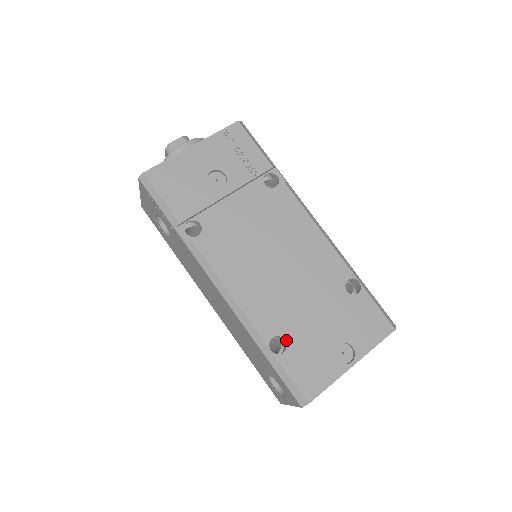
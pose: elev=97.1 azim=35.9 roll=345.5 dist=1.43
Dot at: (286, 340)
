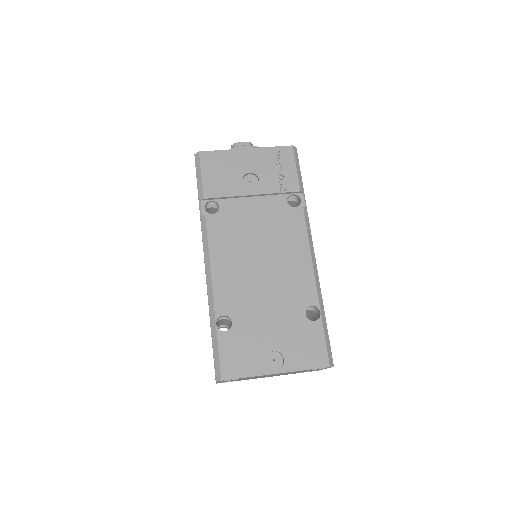
Dot at: (233, 323)
